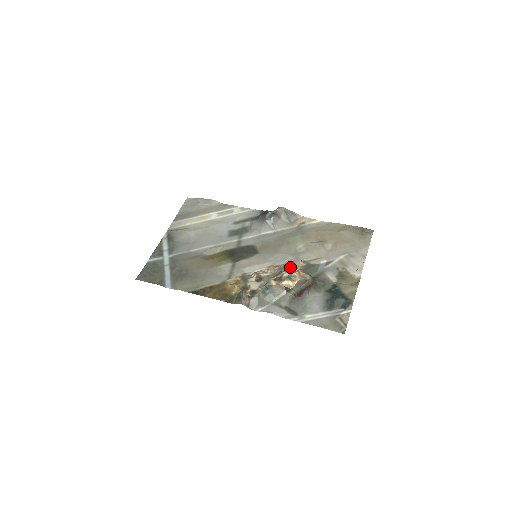
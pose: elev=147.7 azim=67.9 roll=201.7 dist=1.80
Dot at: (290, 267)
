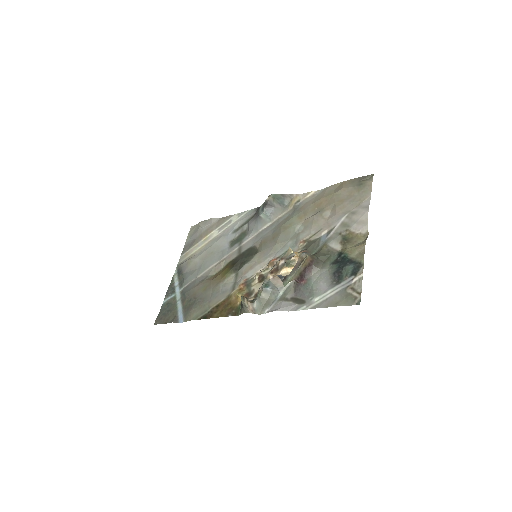
Dot at: (291, 253)
